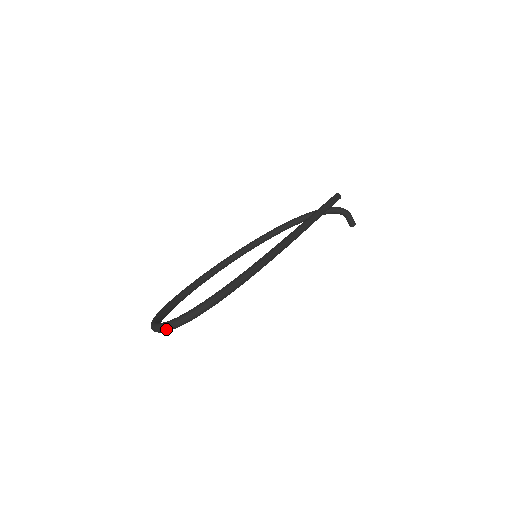
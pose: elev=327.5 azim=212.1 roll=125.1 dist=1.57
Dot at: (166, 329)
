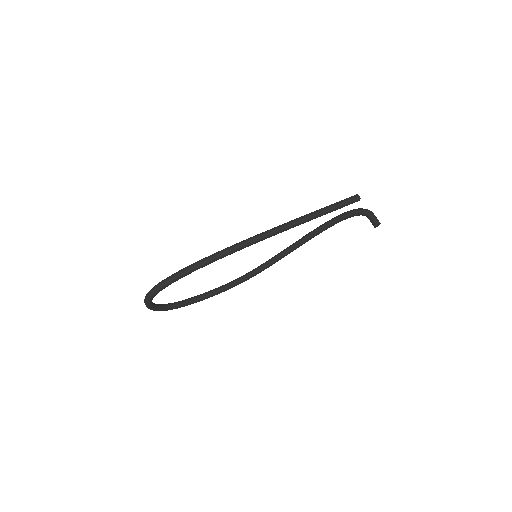
Dot at: (145, 303)
